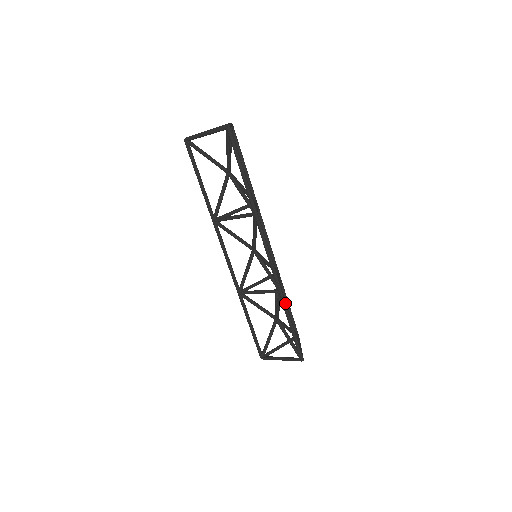
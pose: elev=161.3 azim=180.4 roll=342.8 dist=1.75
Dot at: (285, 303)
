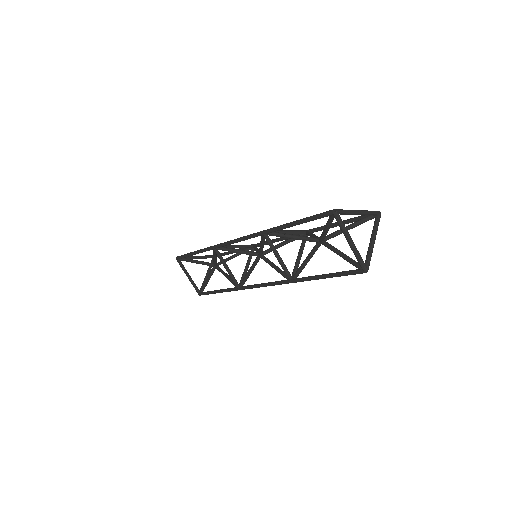
Dot at: occluded
